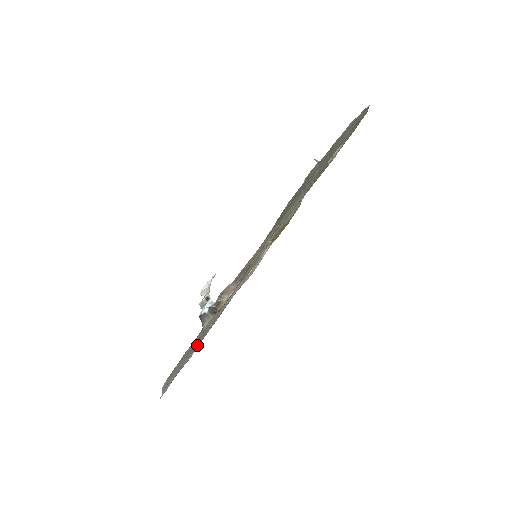
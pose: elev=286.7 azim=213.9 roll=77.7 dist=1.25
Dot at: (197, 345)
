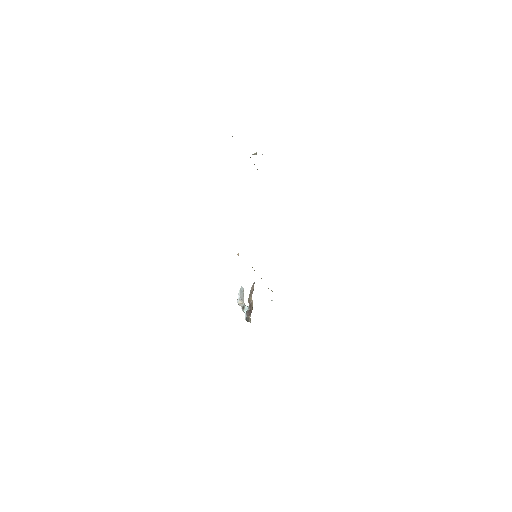
Dot at: occluded
